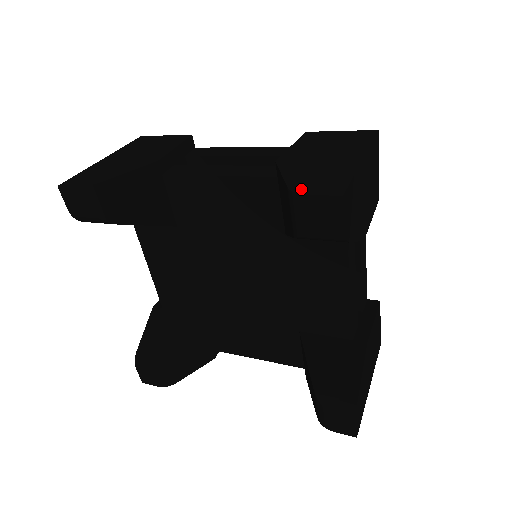
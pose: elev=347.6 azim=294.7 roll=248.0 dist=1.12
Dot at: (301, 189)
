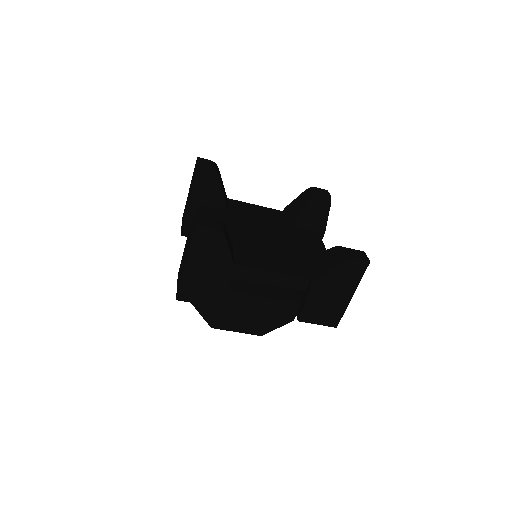
Dot at: occluded
